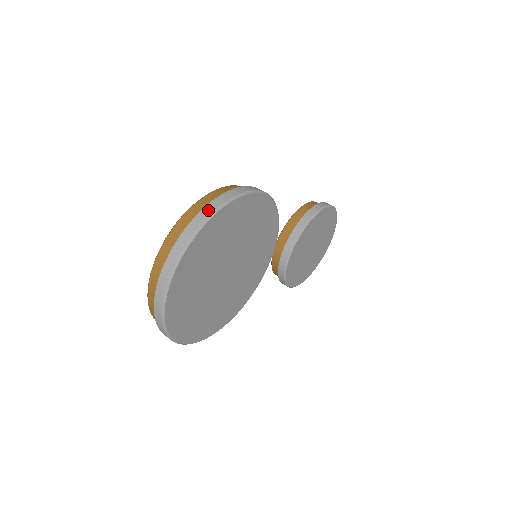
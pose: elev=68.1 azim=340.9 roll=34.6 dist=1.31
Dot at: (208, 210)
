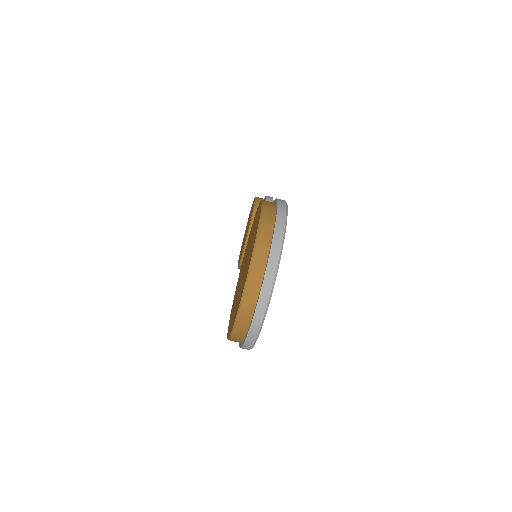
Dot at: (280, 227)
